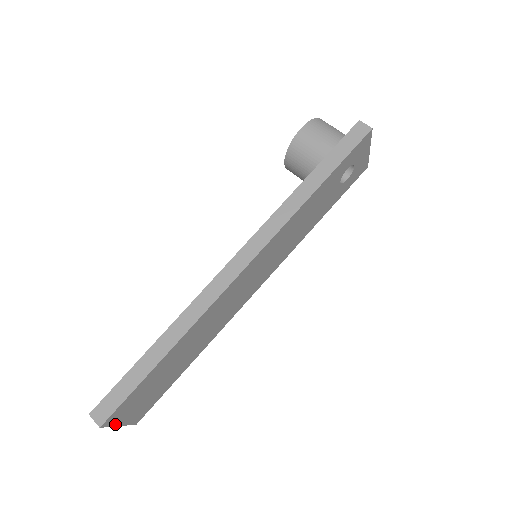
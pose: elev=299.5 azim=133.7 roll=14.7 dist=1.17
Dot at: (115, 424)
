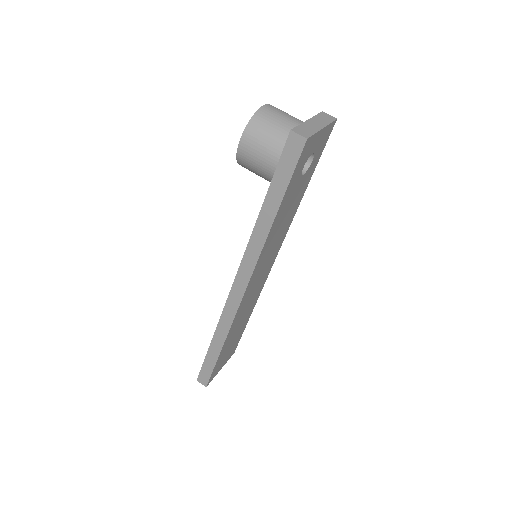
Dot at: (216, 374)
